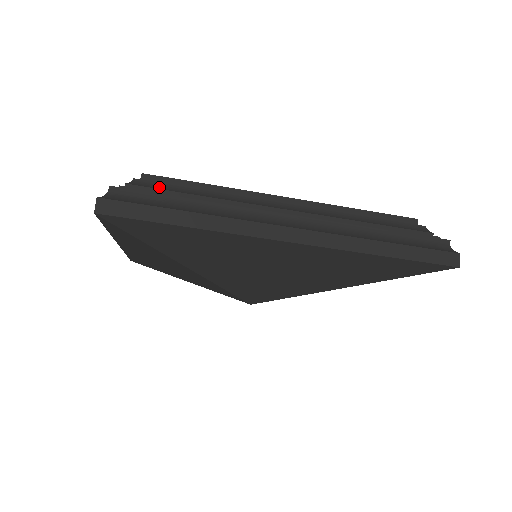
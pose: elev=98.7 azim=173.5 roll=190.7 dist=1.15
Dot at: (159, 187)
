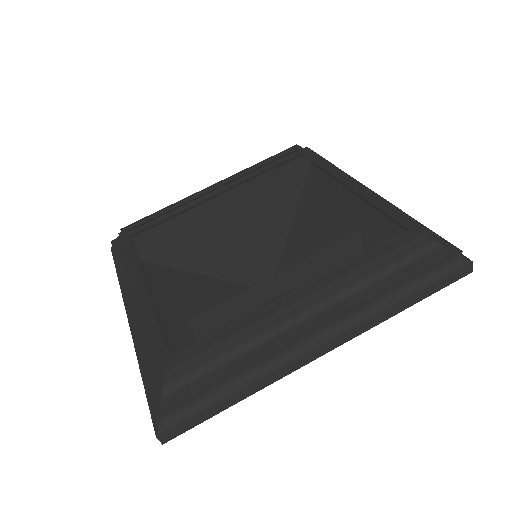
Dot at: (189, 378)
